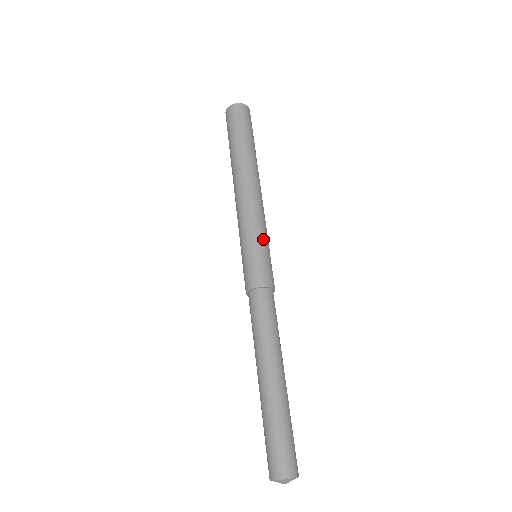
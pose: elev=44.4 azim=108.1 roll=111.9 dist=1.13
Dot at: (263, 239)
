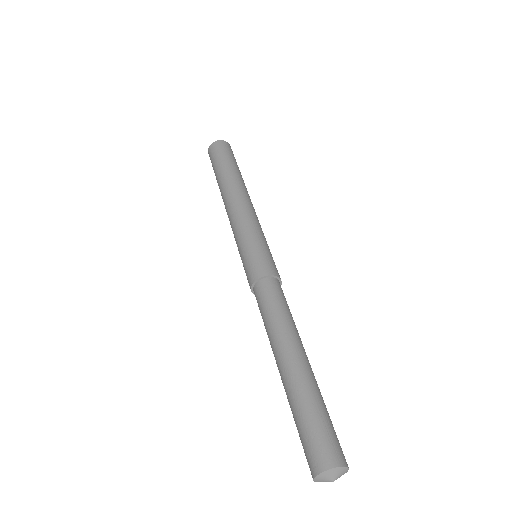
Dot at: occluded
